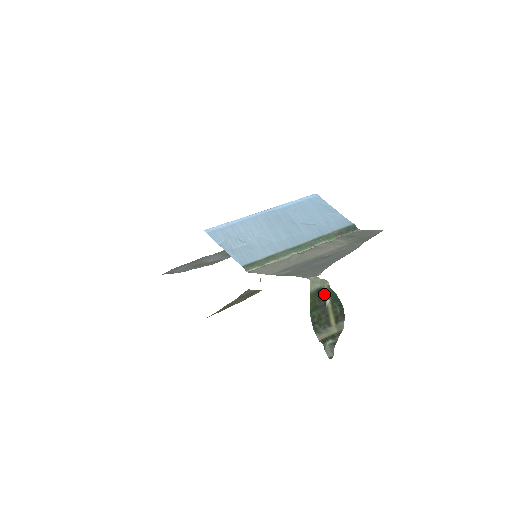
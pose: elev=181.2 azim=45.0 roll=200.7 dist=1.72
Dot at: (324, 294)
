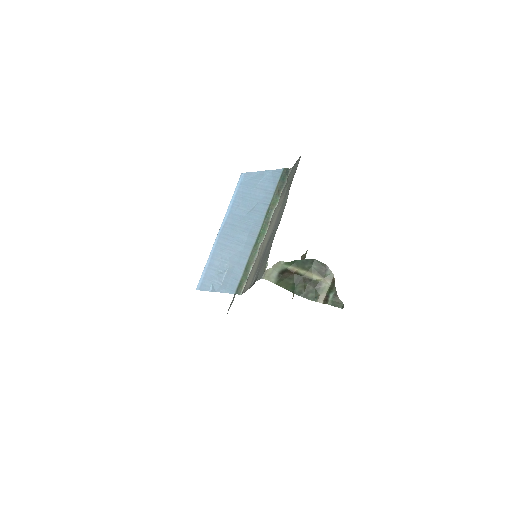
Dot at: (290, 270)
